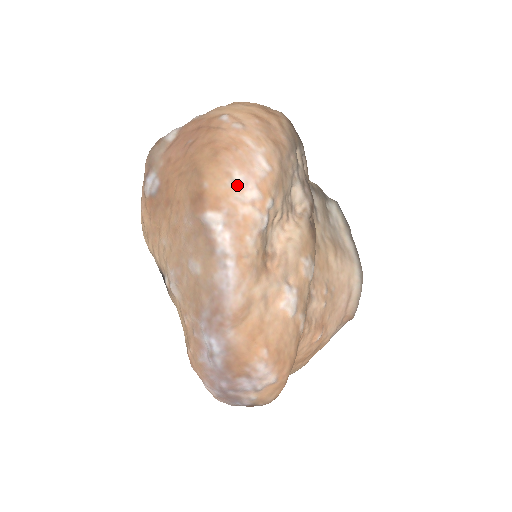
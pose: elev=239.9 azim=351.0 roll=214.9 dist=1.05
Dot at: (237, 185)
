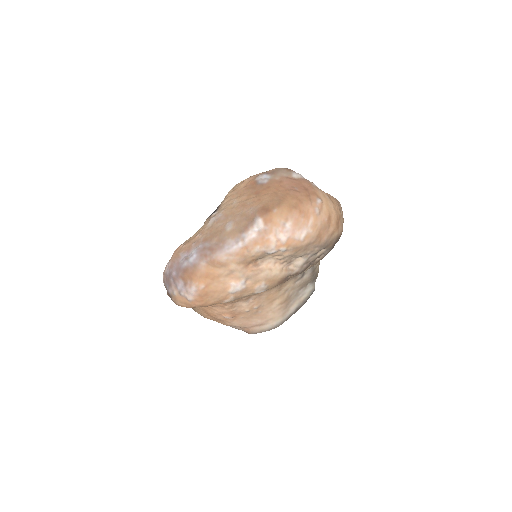
Dot at: (283, 227)
